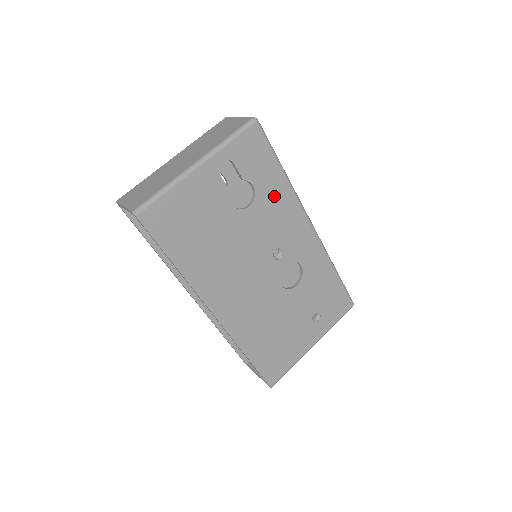
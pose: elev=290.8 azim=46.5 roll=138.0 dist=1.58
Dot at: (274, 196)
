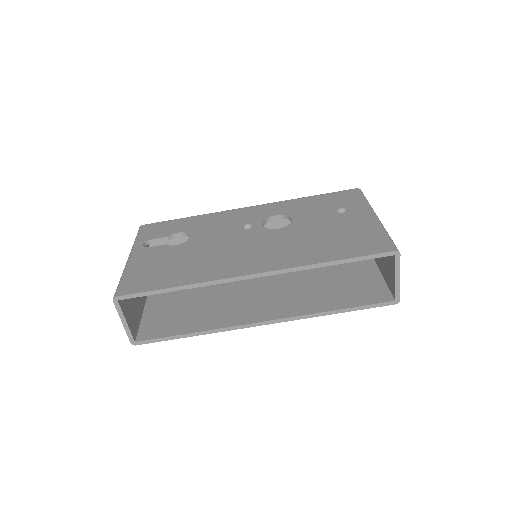
Dot at: (200, 224)
